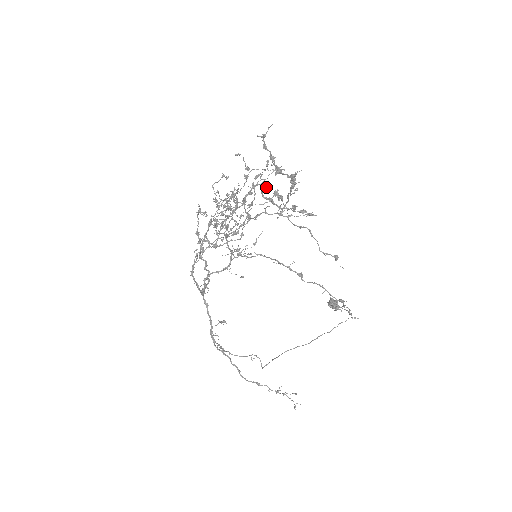
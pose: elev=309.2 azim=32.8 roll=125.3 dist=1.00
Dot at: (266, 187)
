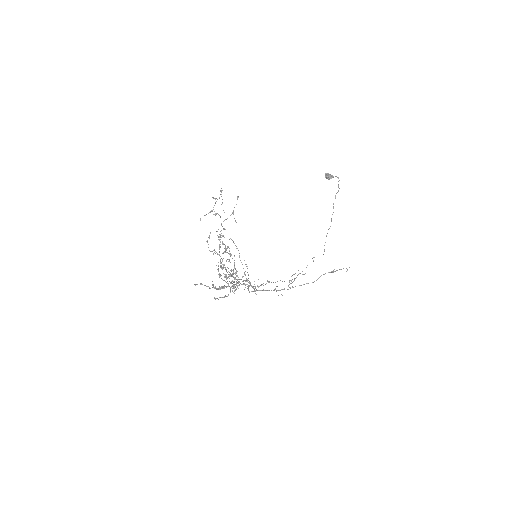
Dot at: occluded
